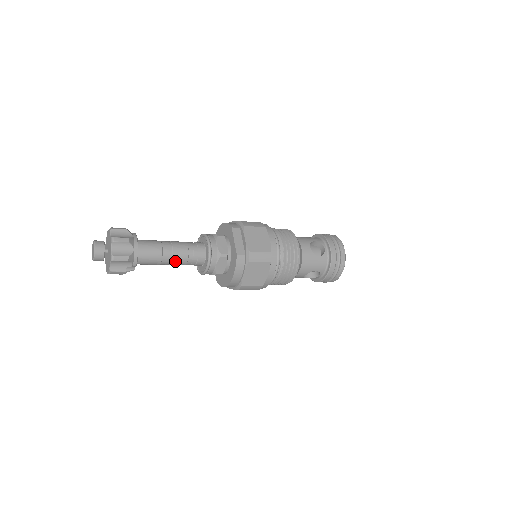
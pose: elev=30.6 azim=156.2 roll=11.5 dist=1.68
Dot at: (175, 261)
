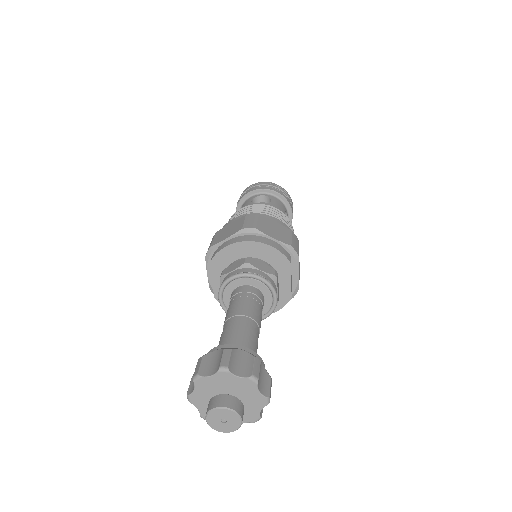
Dot at: occluded
